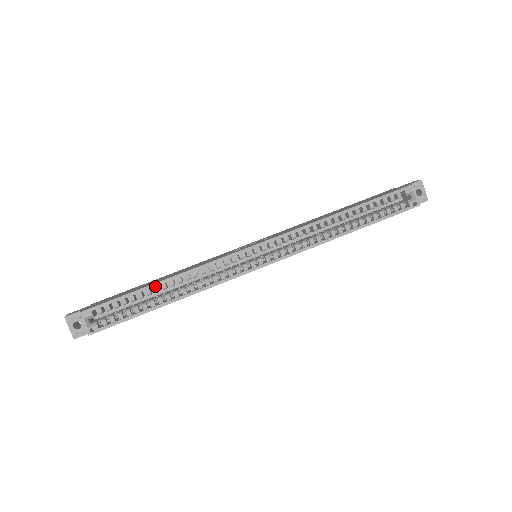
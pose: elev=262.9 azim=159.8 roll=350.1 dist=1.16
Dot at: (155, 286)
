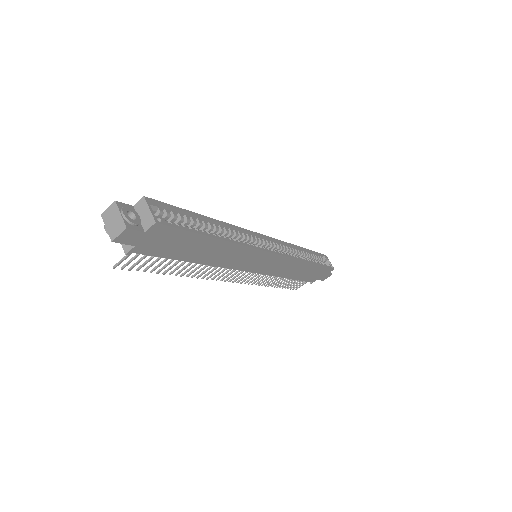
Dot at: (205, 221)
